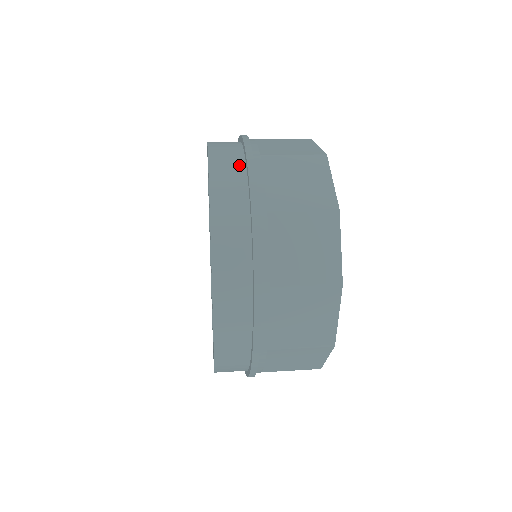
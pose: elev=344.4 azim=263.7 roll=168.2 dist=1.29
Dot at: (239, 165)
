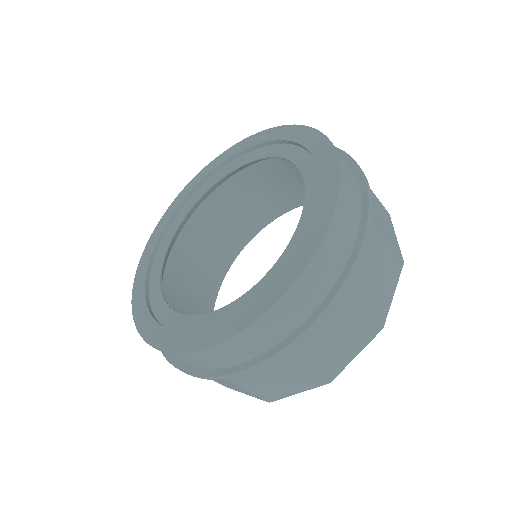
Dot at: occluded
